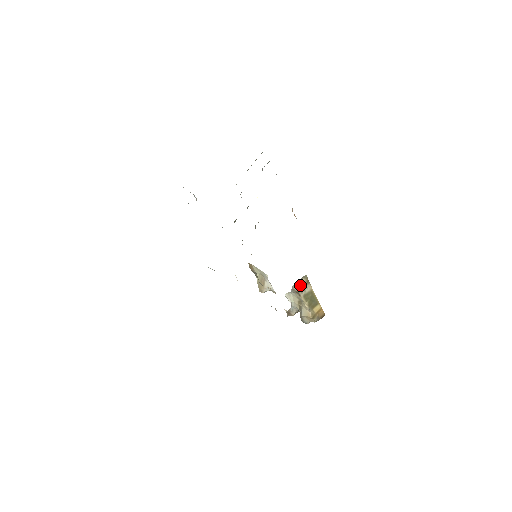
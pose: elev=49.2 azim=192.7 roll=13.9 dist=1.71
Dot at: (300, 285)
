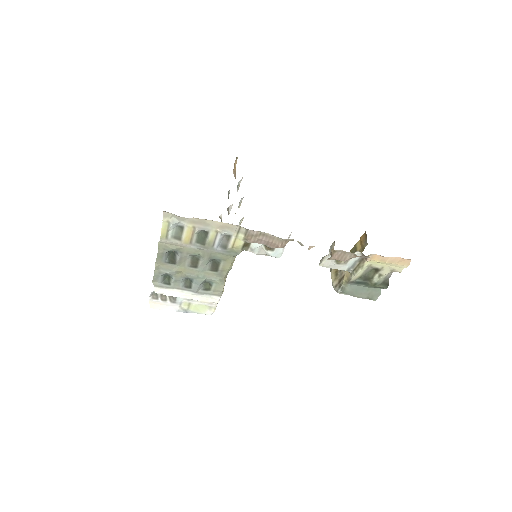
Dot at: (335, 275)
